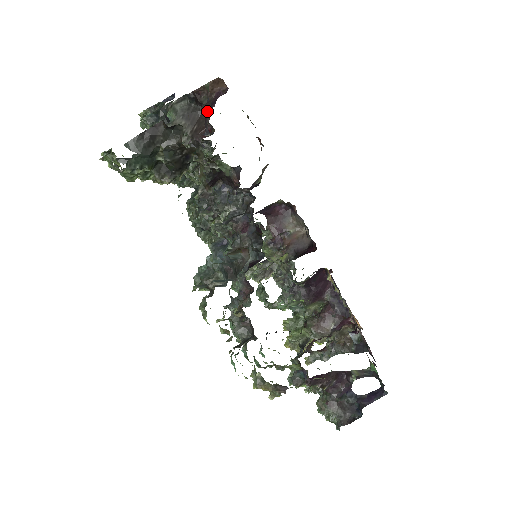
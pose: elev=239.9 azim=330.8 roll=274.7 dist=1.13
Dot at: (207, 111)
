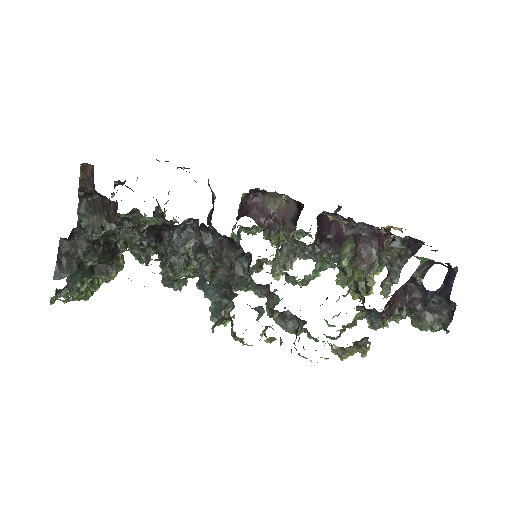
Dot at: occluded
